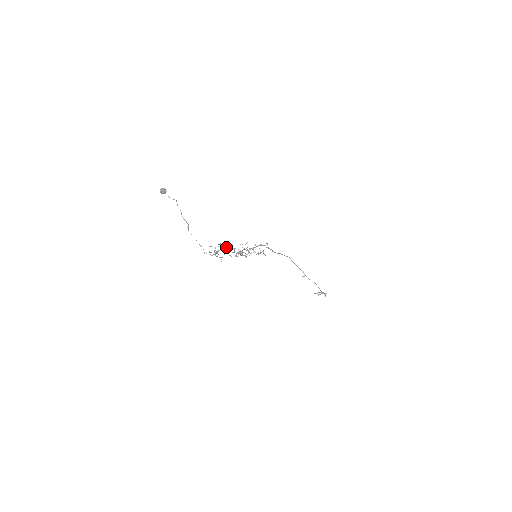
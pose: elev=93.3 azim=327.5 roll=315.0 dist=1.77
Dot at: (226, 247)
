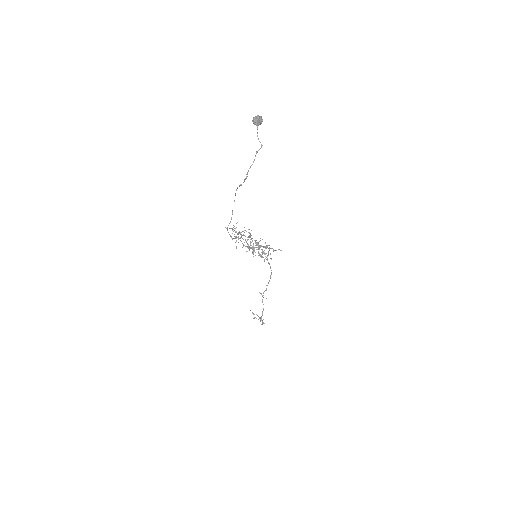
Dot at: (251, 235)
